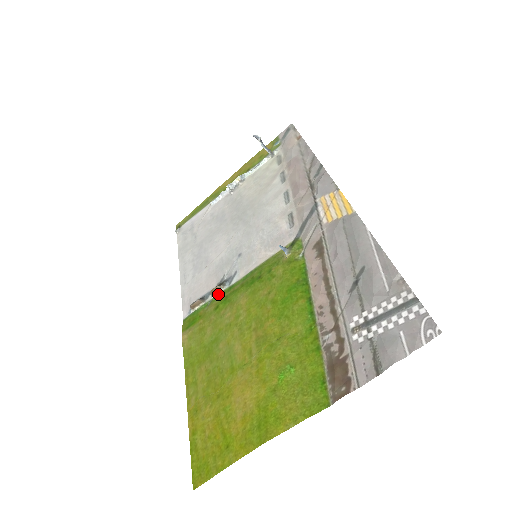
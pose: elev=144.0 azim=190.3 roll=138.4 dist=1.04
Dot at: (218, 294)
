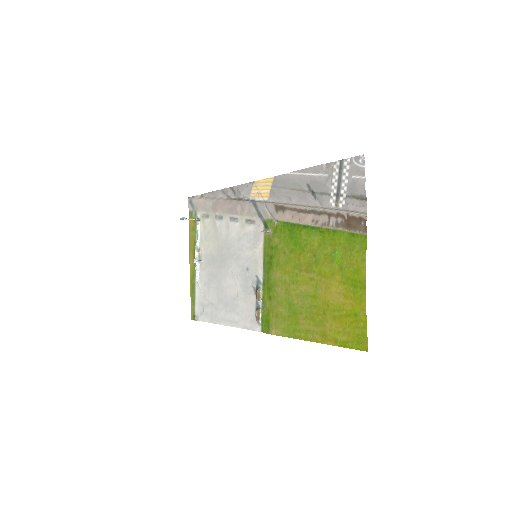
Dot at: (262, 295)
